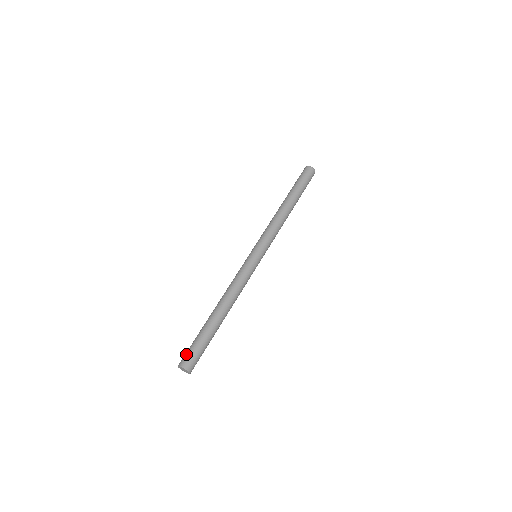
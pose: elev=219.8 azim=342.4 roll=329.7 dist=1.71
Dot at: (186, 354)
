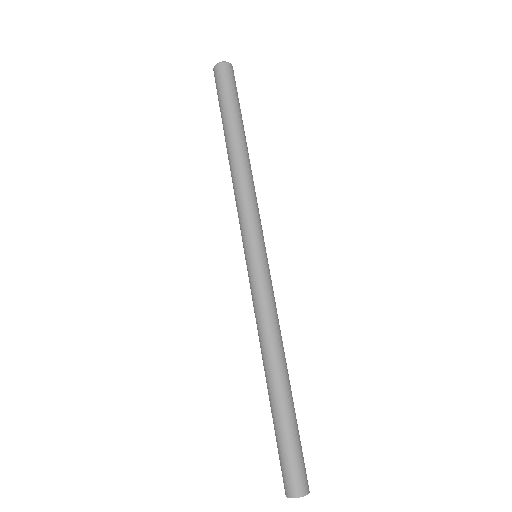
Dot at: occluded
